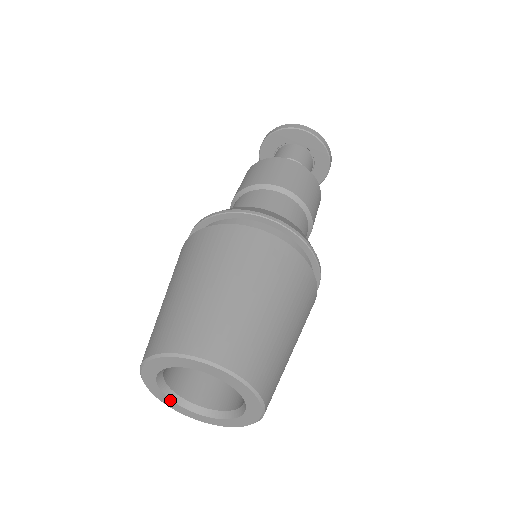
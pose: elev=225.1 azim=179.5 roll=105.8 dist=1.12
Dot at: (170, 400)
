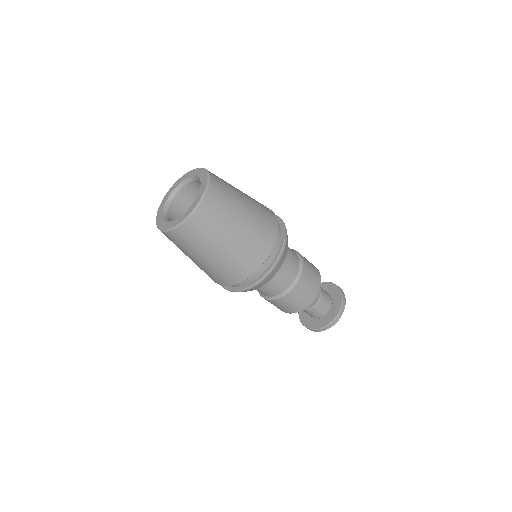
Dot at: (165, 203)
